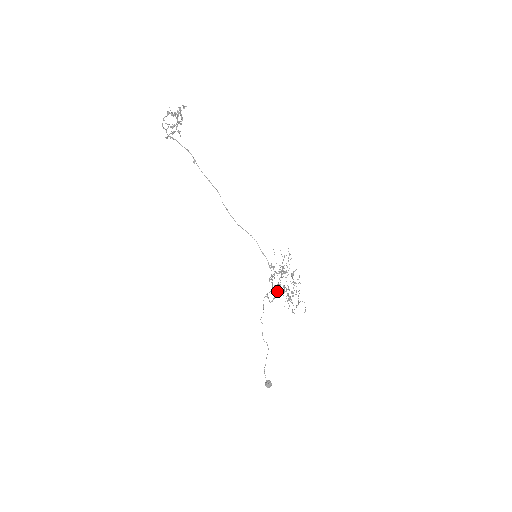
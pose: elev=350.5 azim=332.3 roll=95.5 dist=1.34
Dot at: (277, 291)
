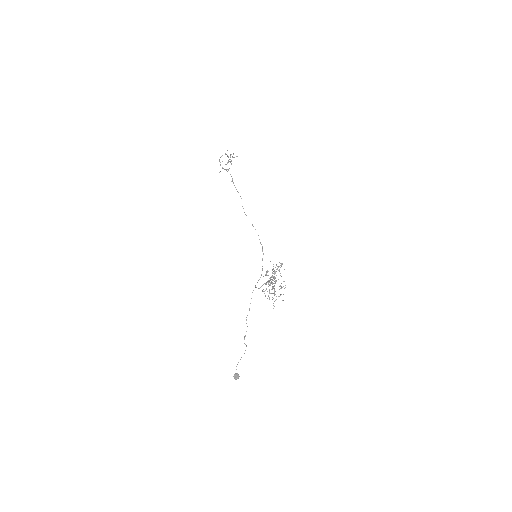
Dot at: (265, 283)
